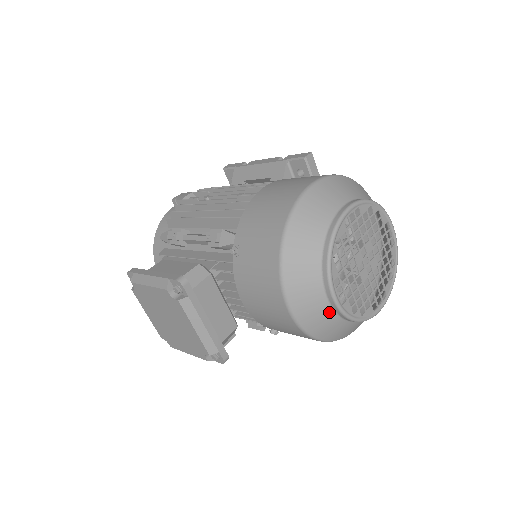
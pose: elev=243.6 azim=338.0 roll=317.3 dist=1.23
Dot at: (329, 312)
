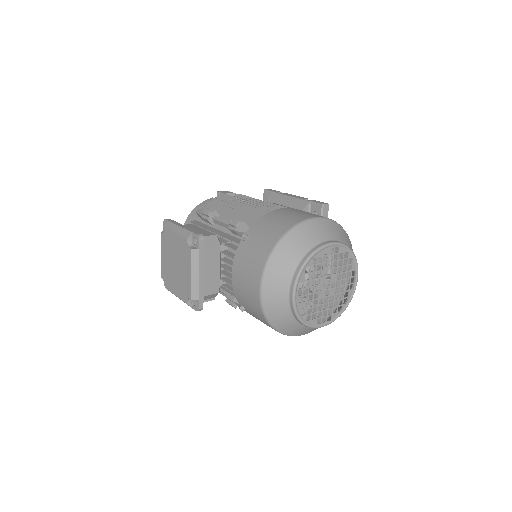
Dot at: (286, 304)
